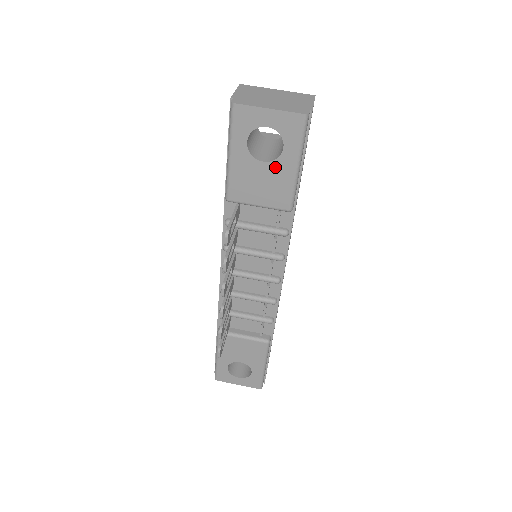
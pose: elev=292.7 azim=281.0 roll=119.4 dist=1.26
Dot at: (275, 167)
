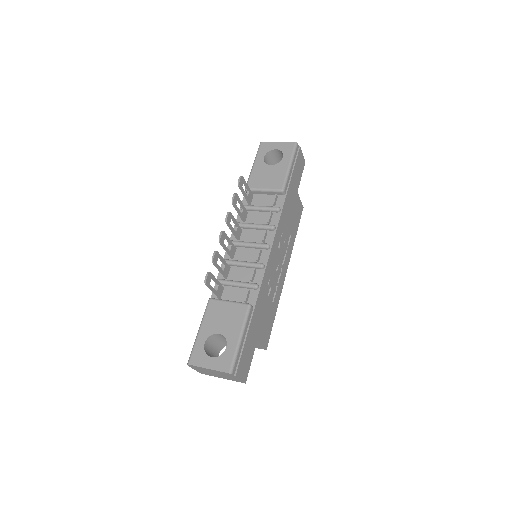
Dot at: (277, 167)
